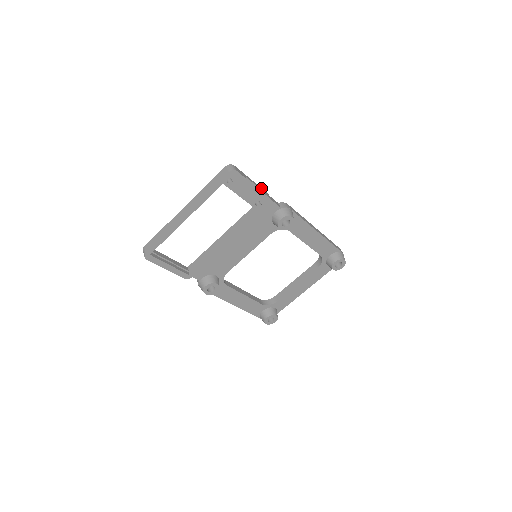
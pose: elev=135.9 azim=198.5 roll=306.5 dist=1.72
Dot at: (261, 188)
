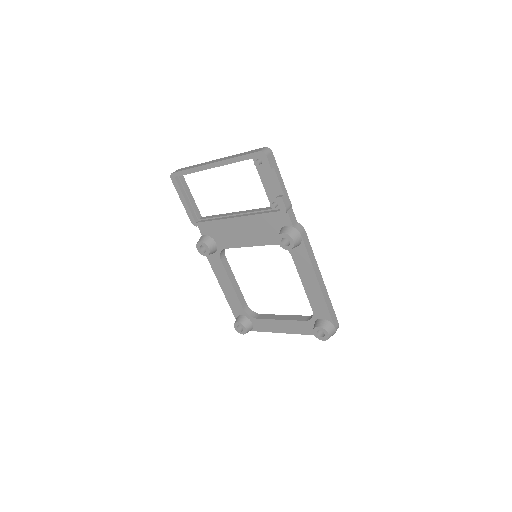
Dot at: (287, 193)
